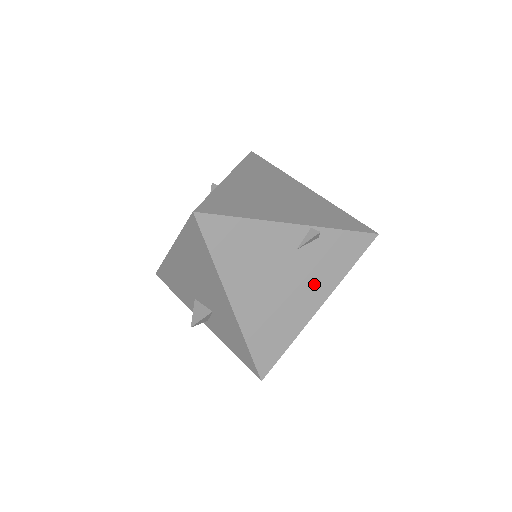
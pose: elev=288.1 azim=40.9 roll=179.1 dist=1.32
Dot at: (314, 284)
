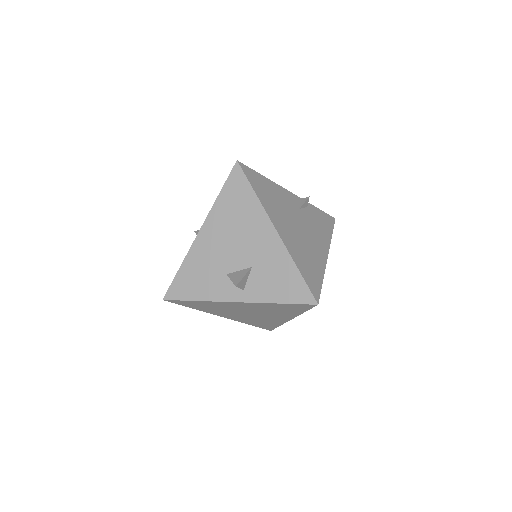
Dot at: (318, 237)
